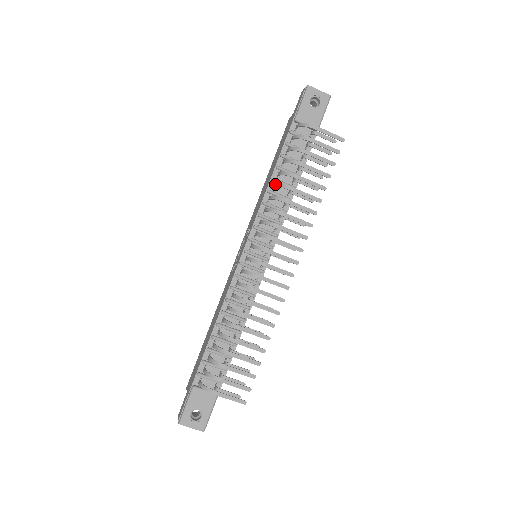
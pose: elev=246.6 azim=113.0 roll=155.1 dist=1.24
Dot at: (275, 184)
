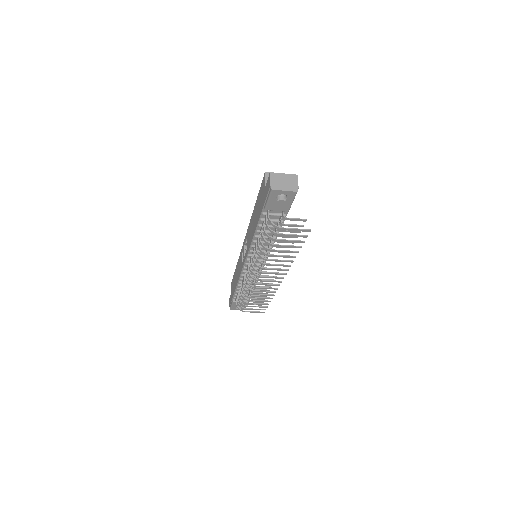
Dot at: (257, 244)
